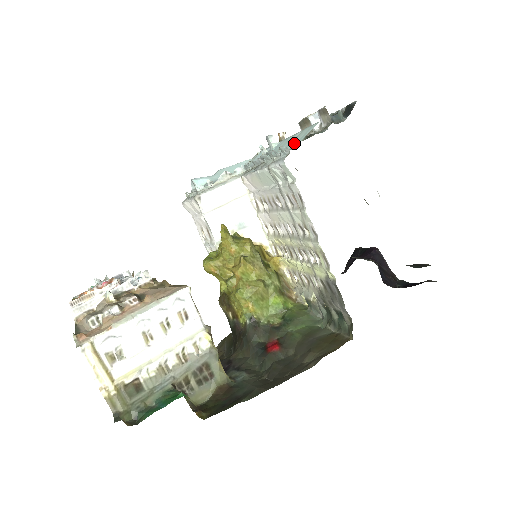
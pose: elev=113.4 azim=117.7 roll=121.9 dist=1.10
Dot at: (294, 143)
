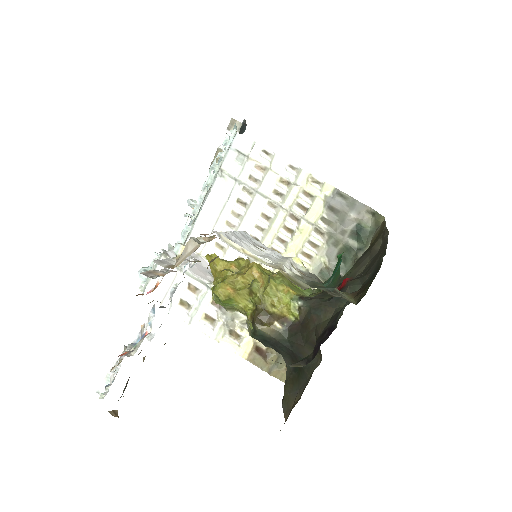
Dot at: occluded
